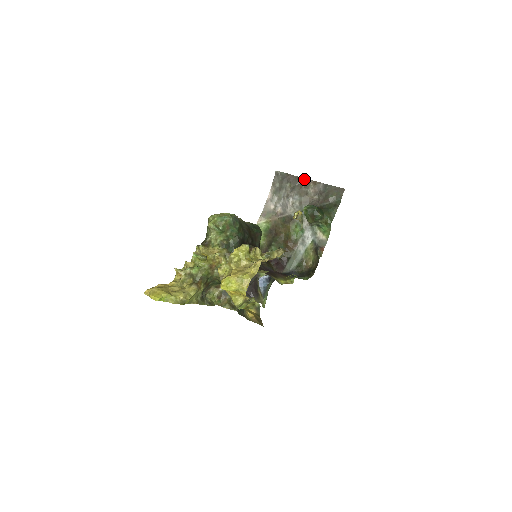
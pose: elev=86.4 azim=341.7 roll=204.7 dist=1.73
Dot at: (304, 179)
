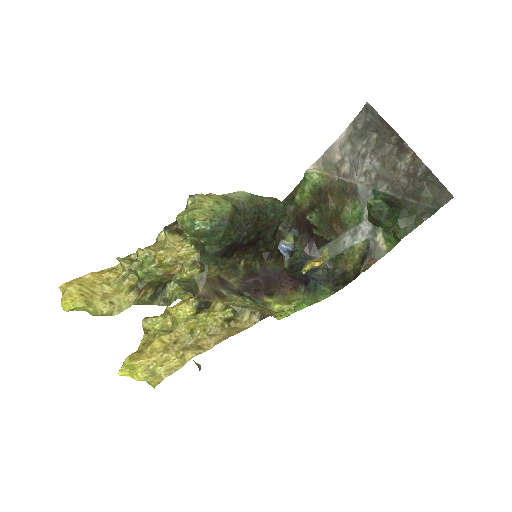
Dot at: (402, 141)
